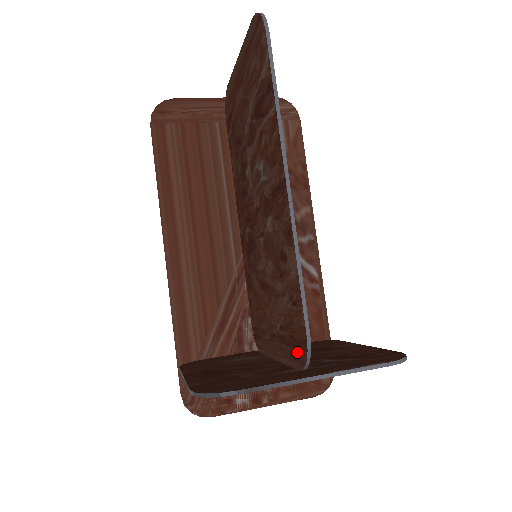
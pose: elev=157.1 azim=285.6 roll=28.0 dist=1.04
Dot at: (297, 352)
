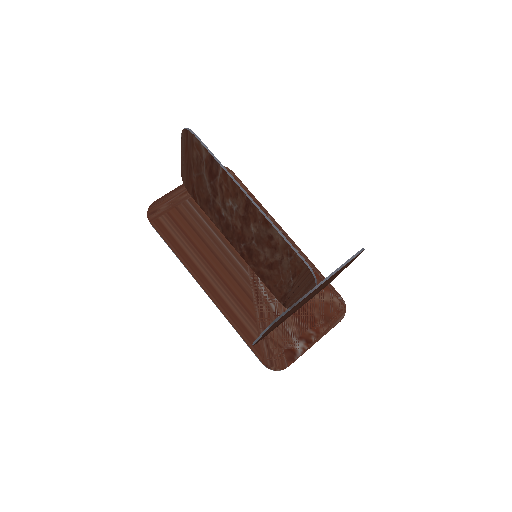
Dot at: (308, 279)
